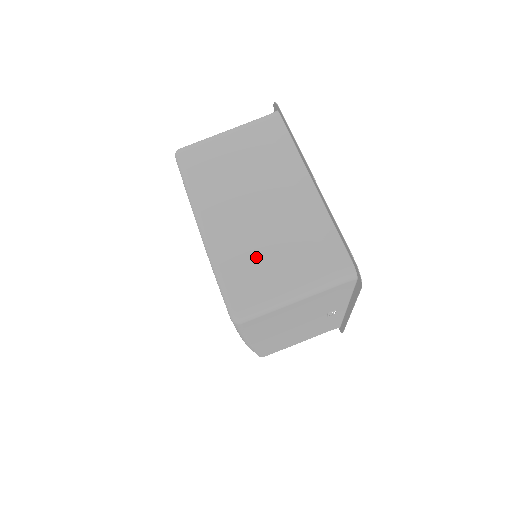
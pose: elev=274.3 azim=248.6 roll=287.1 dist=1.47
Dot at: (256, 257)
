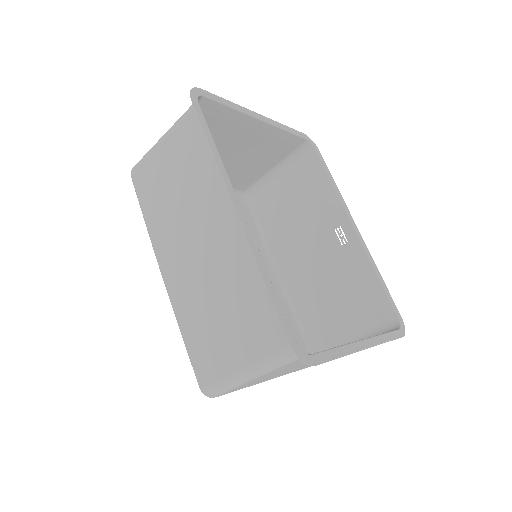
Dot at: occluded
